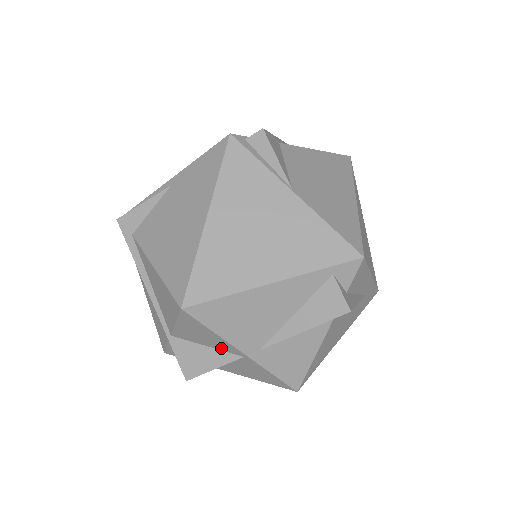
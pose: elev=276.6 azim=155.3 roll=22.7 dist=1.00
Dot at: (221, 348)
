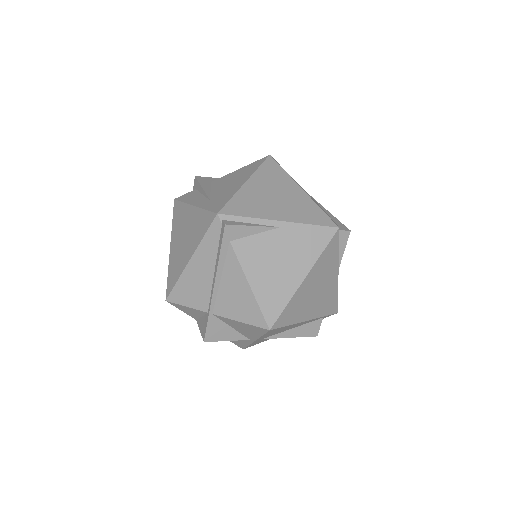
Dot at: (243, 333)
